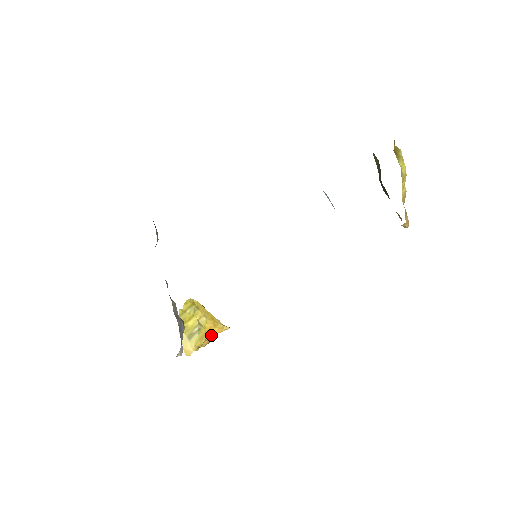
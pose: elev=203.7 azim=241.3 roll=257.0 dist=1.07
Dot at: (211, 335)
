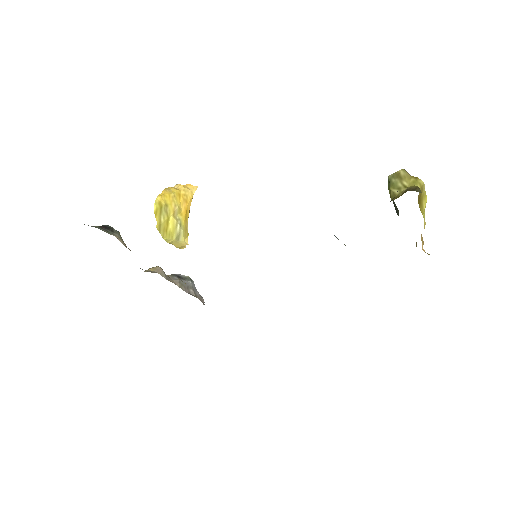
Dot at: (188, 213)
